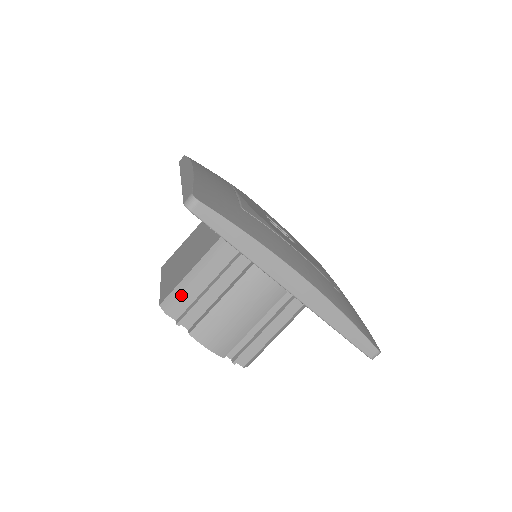
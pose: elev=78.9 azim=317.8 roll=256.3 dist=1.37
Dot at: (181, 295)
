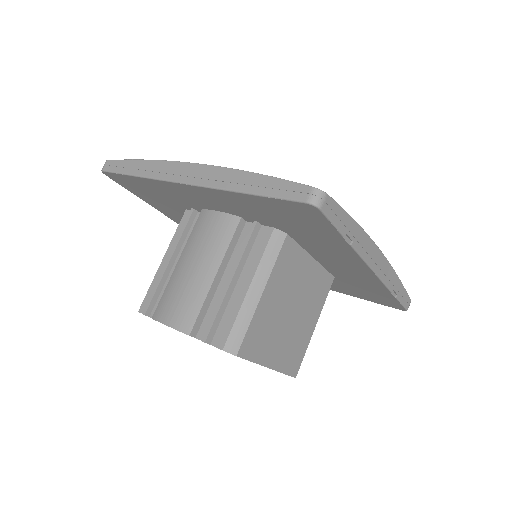
Dot at: (150, 287)
